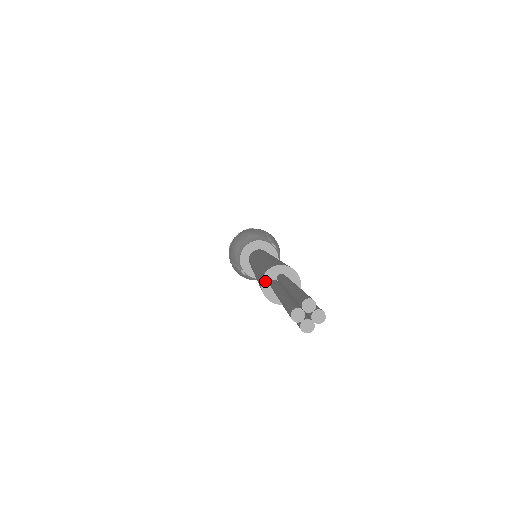
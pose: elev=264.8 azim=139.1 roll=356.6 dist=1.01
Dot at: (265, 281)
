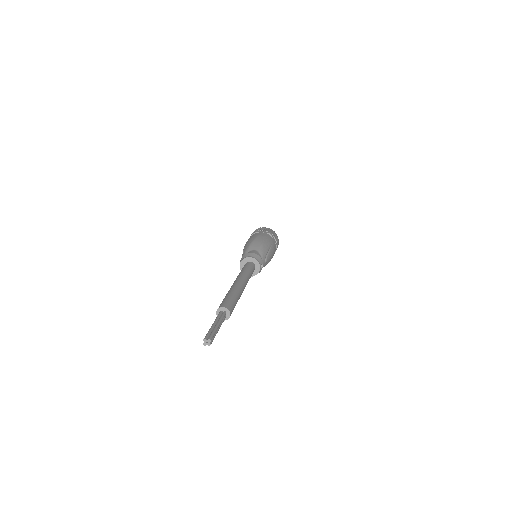
Dot at: (220, 309)
